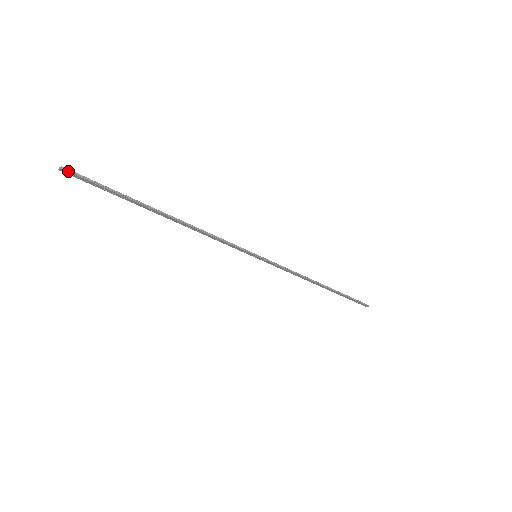
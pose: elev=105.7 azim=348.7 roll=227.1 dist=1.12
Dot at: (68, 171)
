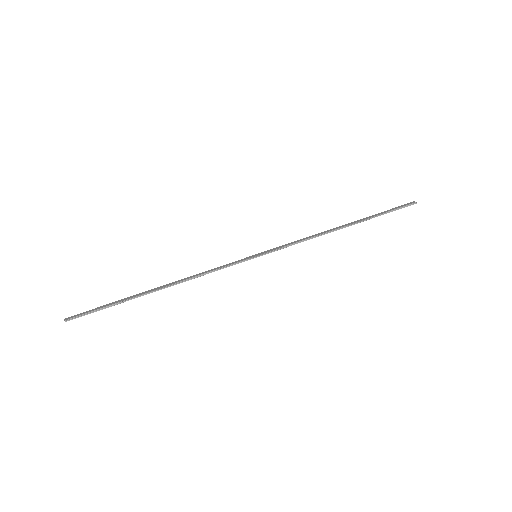
Dot at: occluded
